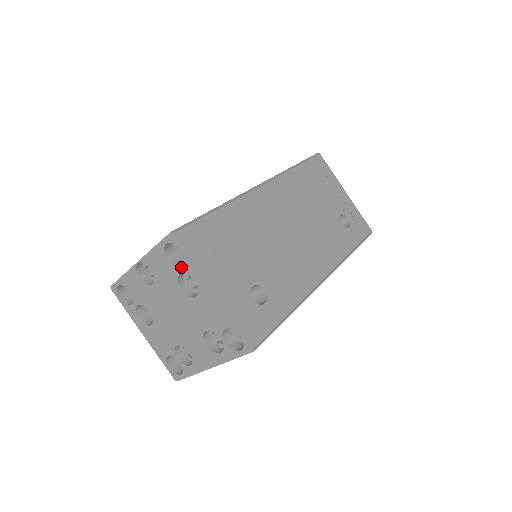
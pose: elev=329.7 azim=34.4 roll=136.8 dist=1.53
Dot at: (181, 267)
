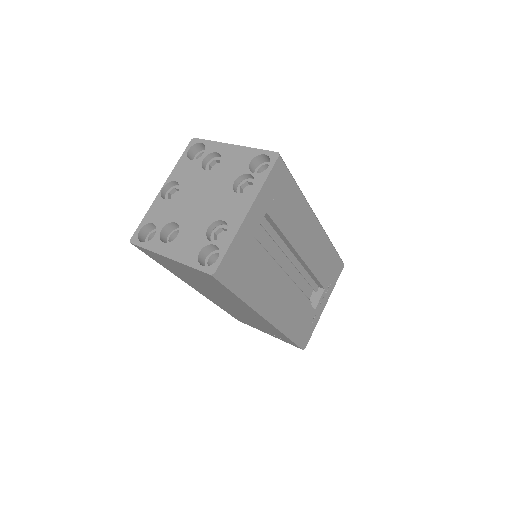
Dot at: (203, 154)
